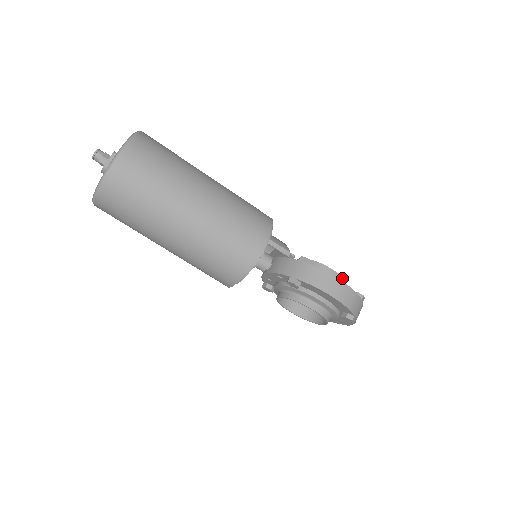
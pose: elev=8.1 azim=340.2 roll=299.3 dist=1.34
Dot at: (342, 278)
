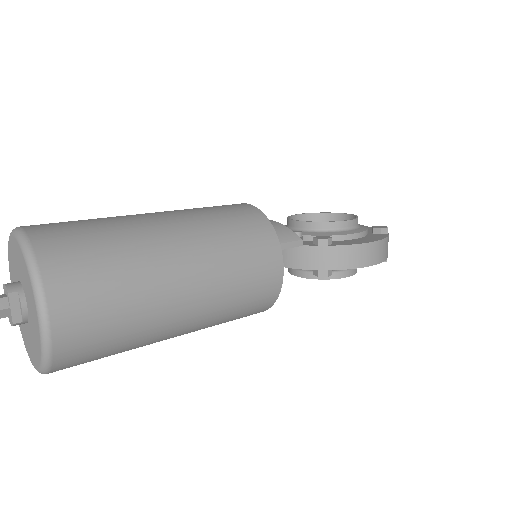
Dot at: (357, 219)
